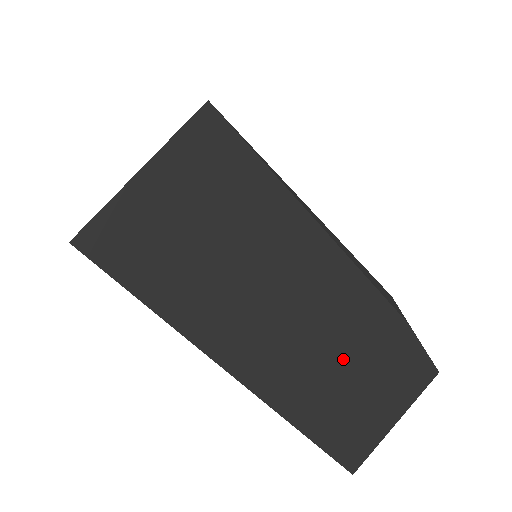
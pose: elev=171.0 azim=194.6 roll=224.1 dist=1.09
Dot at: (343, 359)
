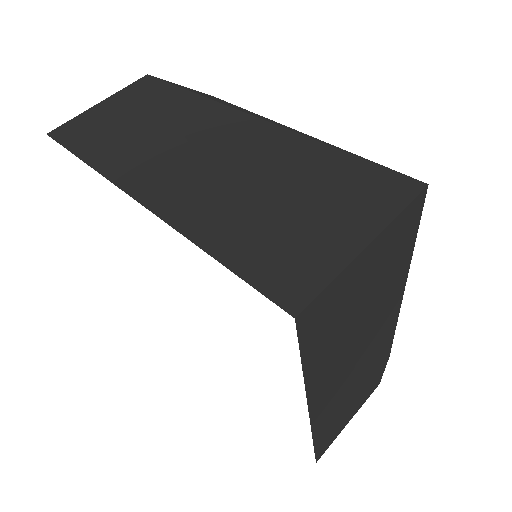
Dot at: (357, 386)
